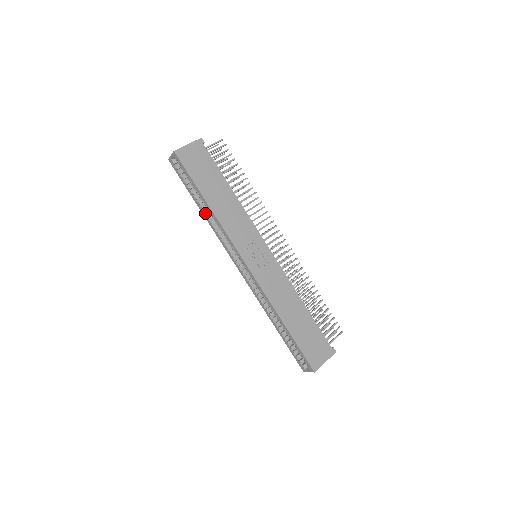
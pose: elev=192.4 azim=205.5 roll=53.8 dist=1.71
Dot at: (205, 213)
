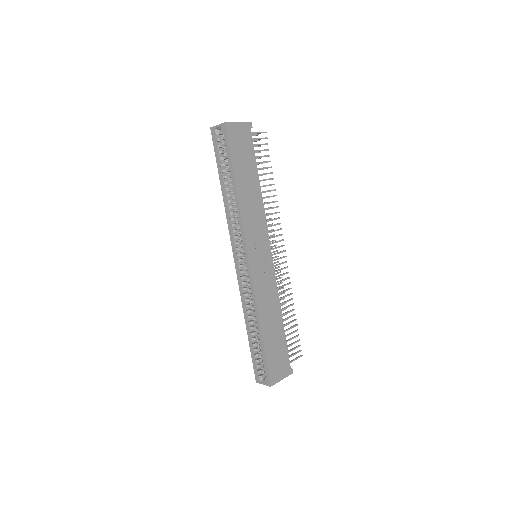
Dot at: (226, 195)
